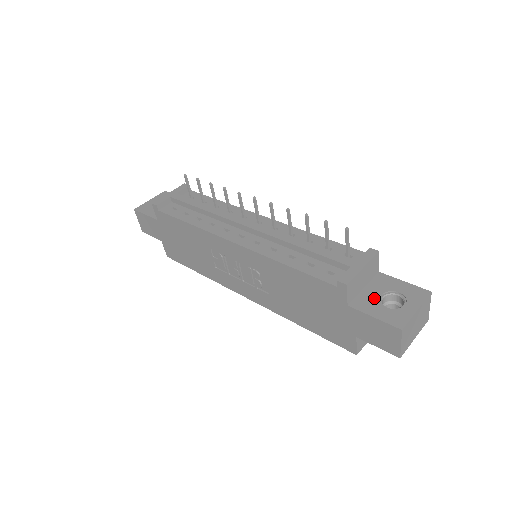
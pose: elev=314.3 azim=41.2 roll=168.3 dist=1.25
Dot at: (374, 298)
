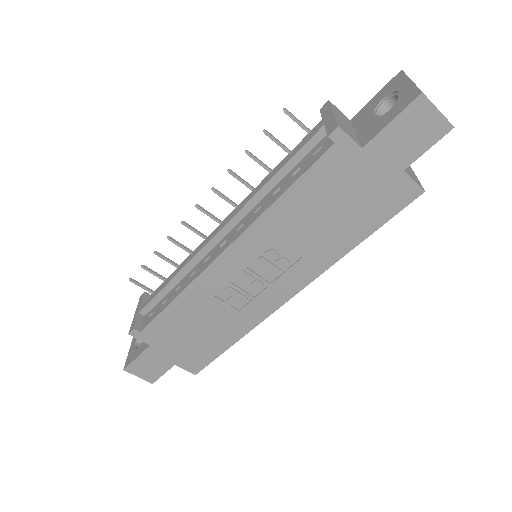
Dot at: (372, 122)
